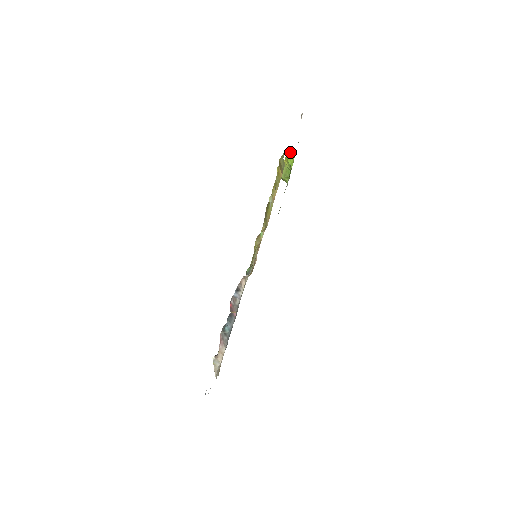
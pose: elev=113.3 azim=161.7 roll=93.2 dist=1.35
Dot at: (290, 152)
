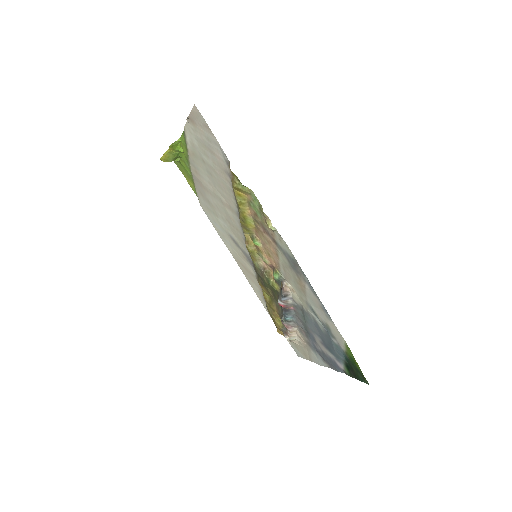
Dot at: (174, 143)
